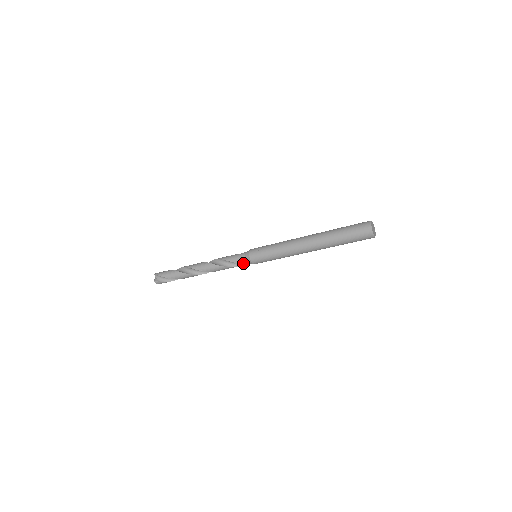
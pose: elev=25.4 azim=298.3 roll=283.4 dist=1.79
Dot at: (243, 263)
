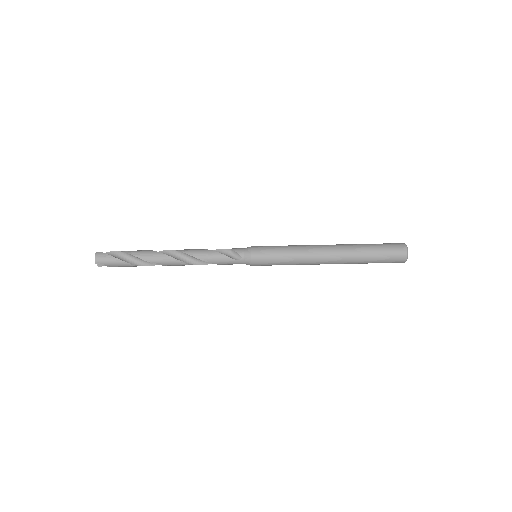
Dot at: (238, 251)
